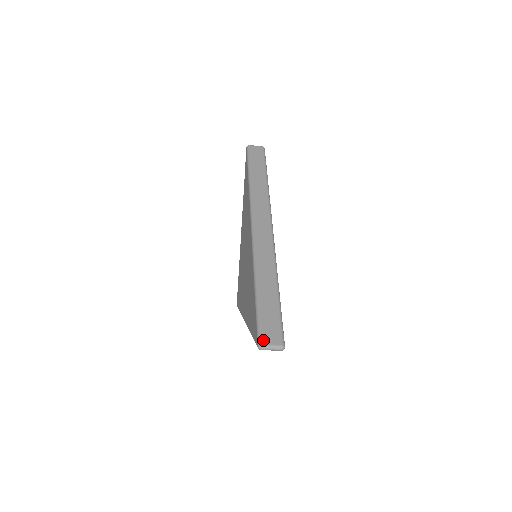
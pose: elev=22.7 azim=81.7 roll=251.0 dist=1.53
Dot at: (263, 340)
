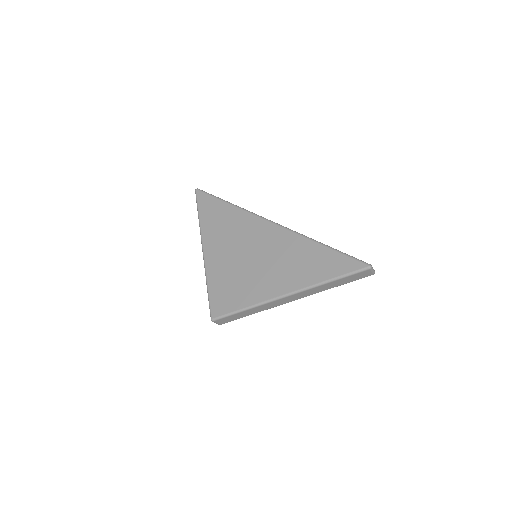
Dot at: occluded
